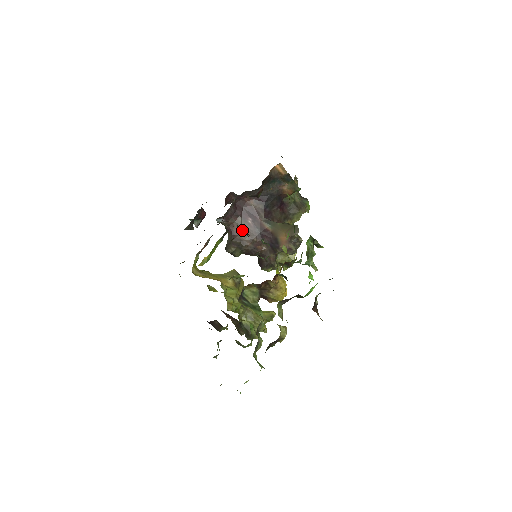
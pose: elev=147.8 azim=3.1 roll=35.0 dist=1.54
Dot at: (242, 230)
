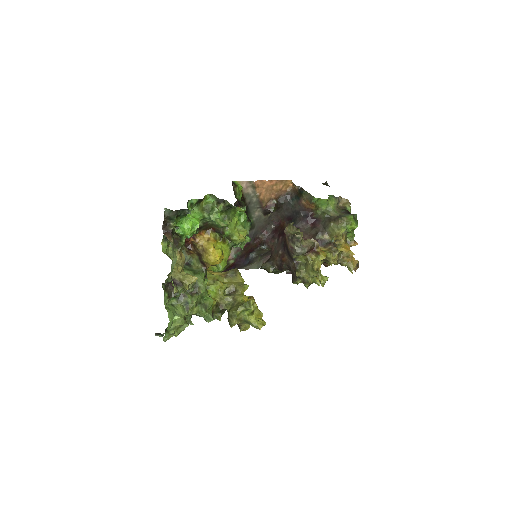
Dot at: (275, 249)
